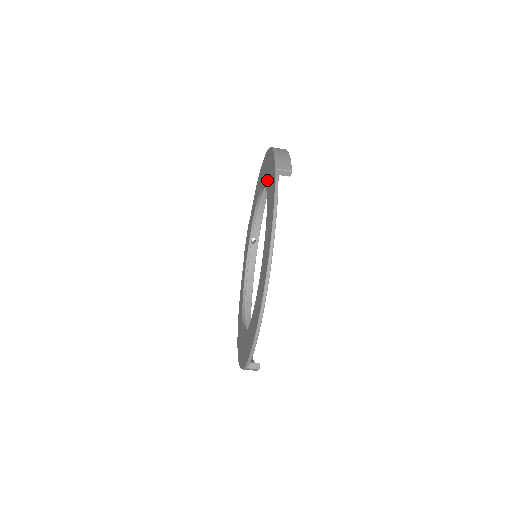
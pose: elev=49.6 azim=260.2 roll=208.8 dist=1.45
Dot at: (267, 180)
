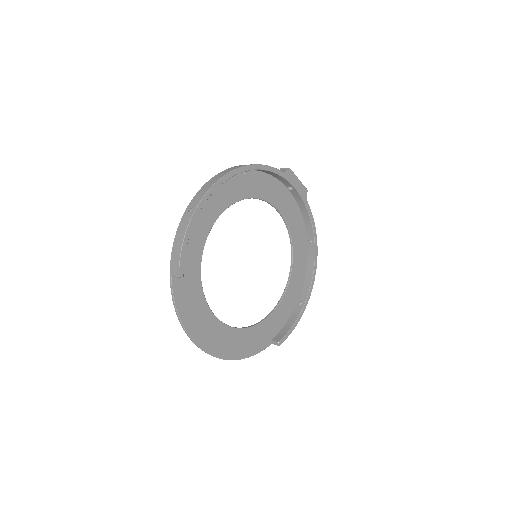
Dot at: (197, 243)
